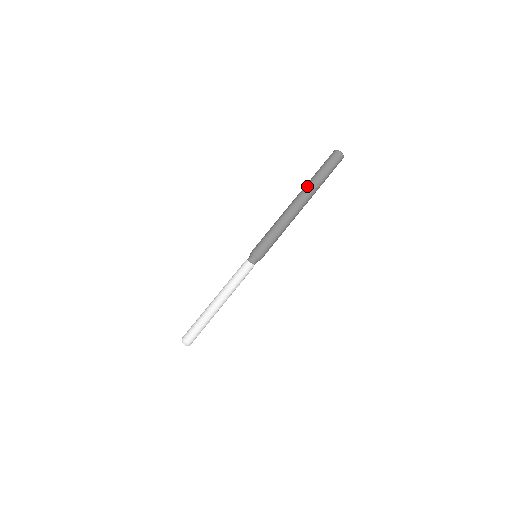
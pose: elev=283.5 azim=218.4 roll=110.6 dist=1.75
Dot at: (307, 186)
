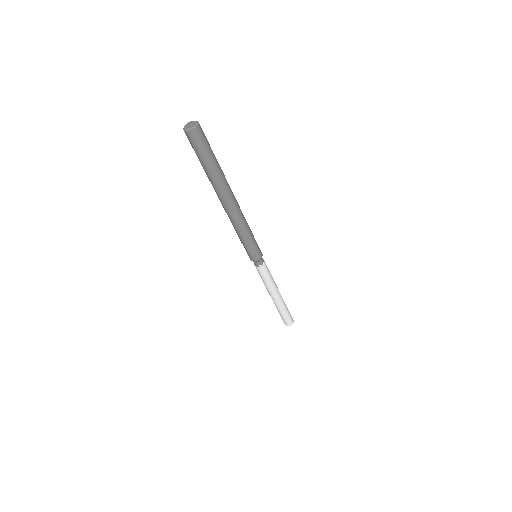
Dot at: (219, 186)
